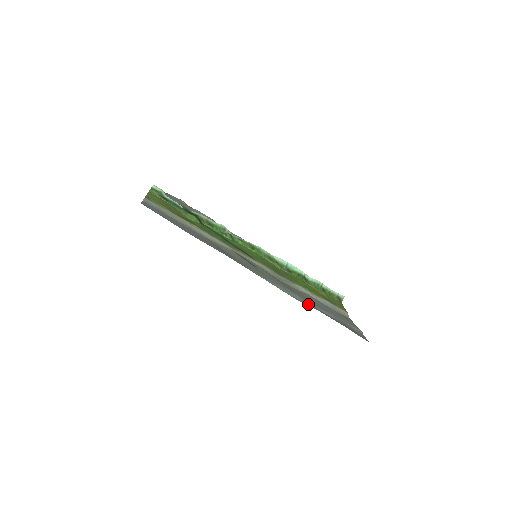
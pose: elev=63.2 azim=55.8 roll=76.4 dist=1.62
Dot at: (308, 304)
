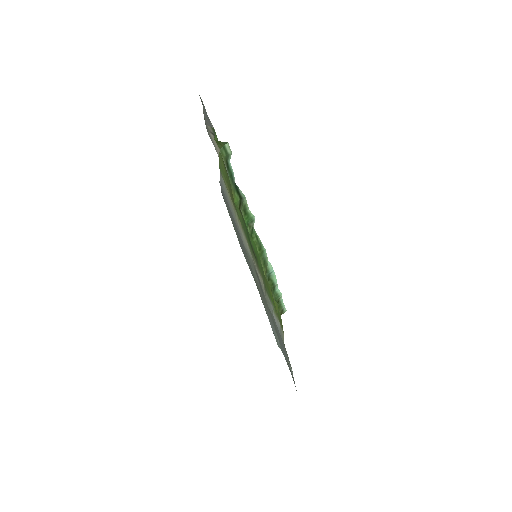
Dot at: occluded
